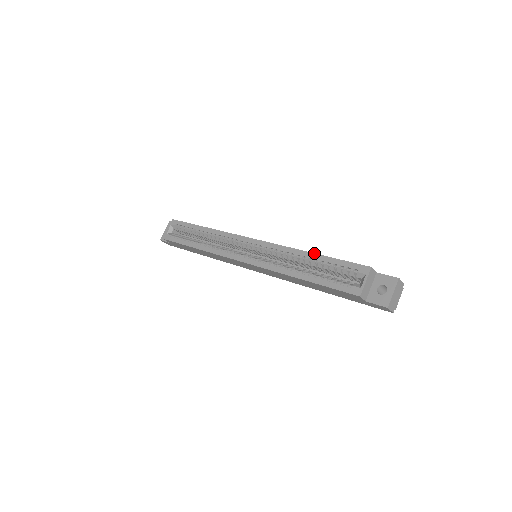
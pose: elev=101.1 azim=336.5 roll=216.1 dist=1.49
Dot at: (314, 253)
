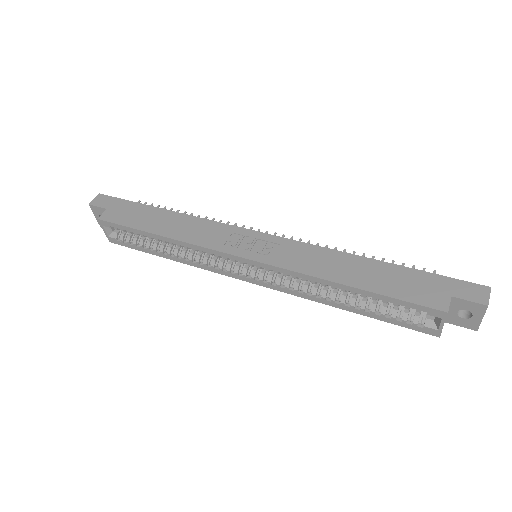
Dot at: (351, 287)
